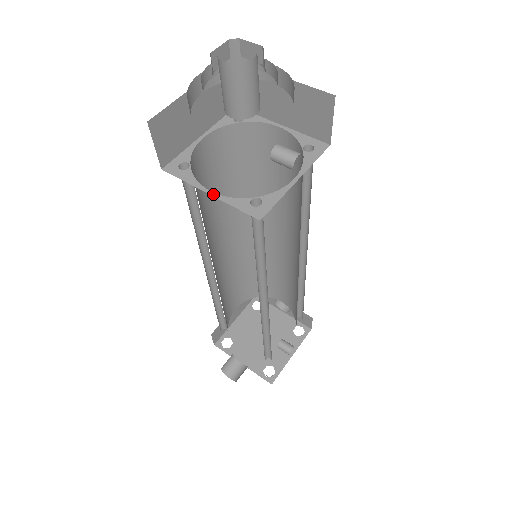
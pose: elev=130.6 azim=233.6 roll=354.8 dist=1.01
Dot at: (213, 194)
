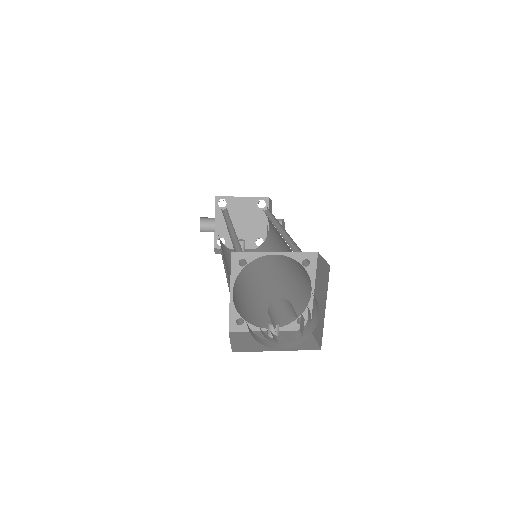
Dot at: (231, 296)
